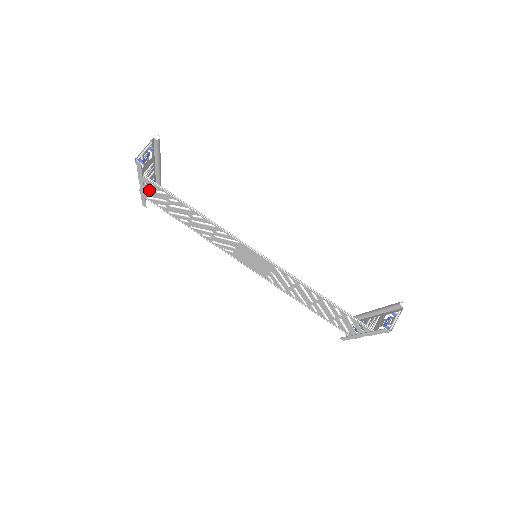
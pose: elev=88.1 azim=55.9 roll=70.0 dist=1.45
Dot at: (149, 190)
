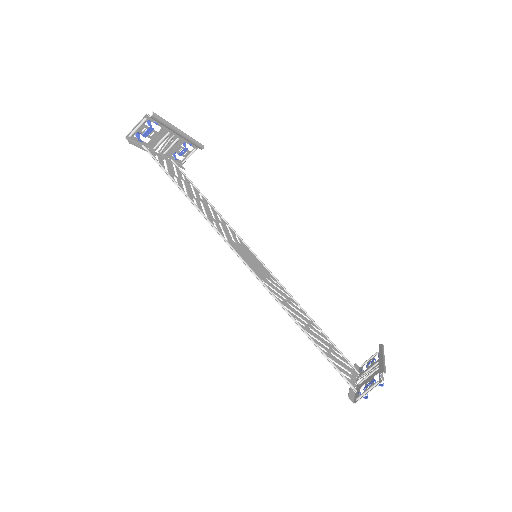
Dot at: occluded
